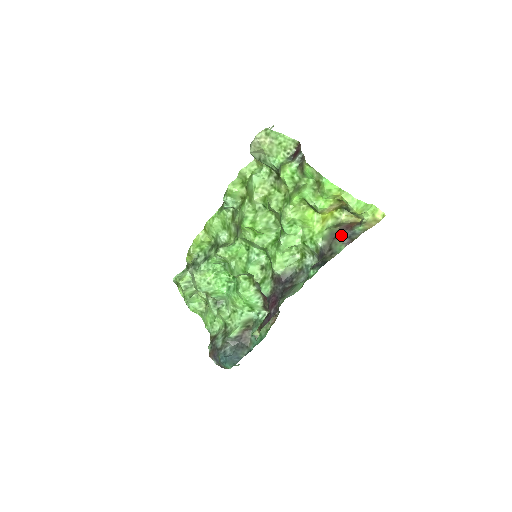
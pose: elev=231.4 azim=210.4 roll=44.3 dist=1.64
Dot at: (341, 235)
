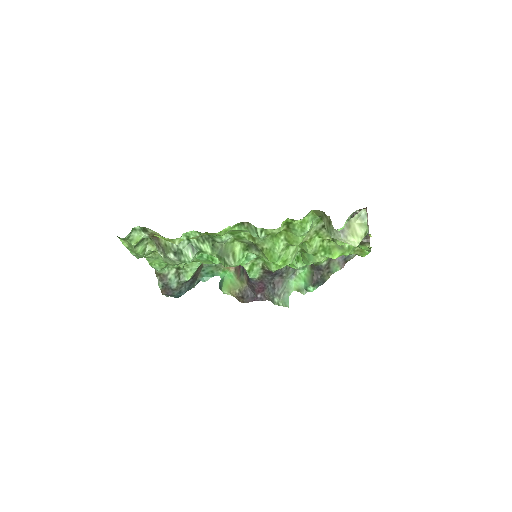
Dot at: (340, 257)
